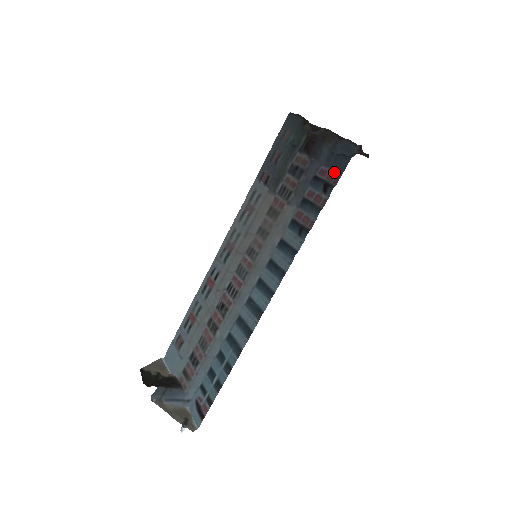
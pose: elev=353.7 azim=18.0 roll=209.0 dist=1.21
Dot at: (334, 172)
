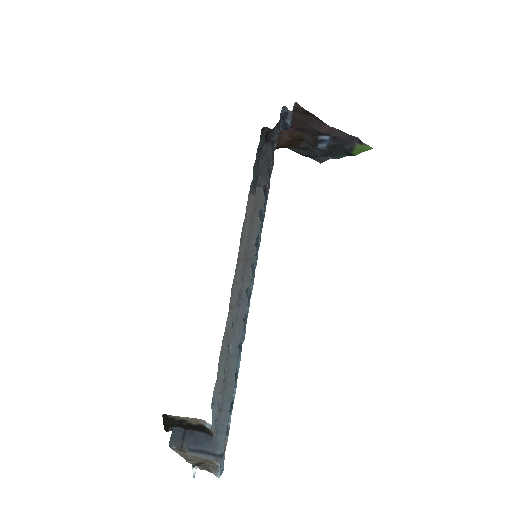
Dot at: occluded
